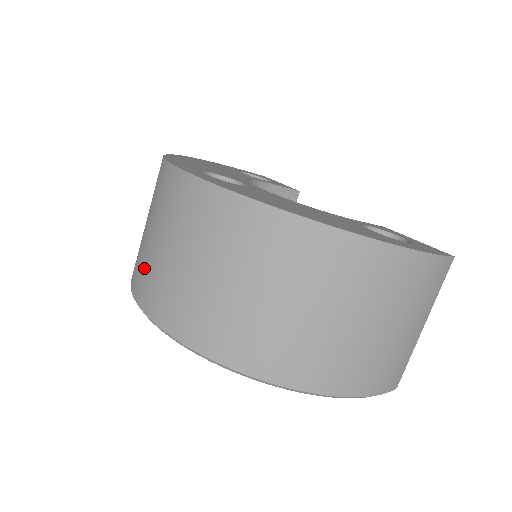
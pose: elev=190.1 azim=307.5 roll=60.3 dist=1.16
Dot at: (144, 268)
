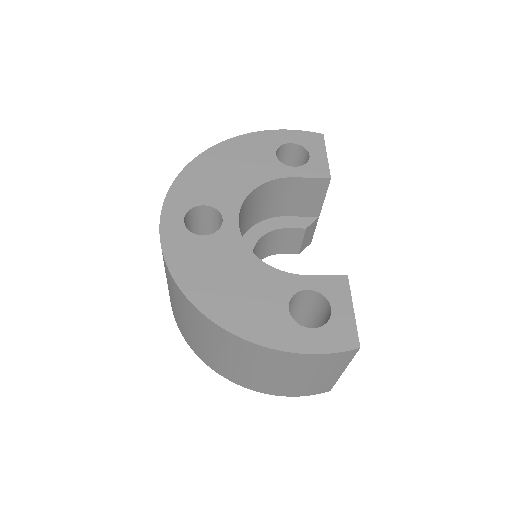
Dot at: occluded
